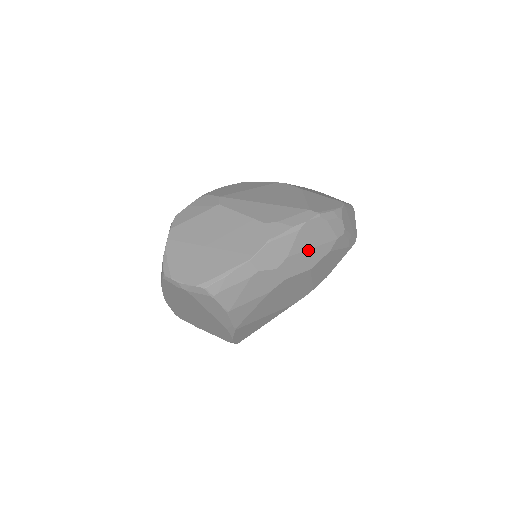
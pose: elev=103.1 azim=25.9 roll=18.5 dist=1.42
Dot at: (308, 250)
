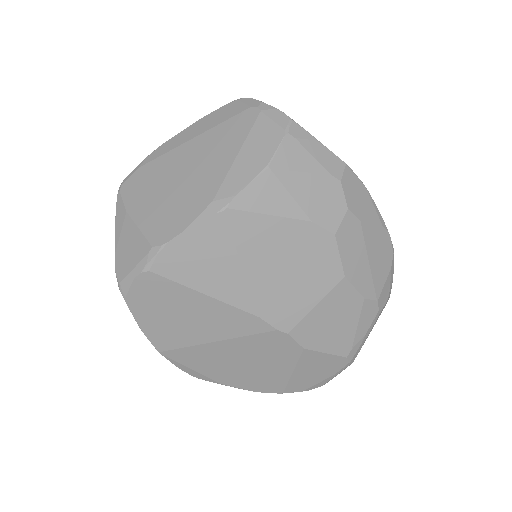
Dot at: (366, 254)
